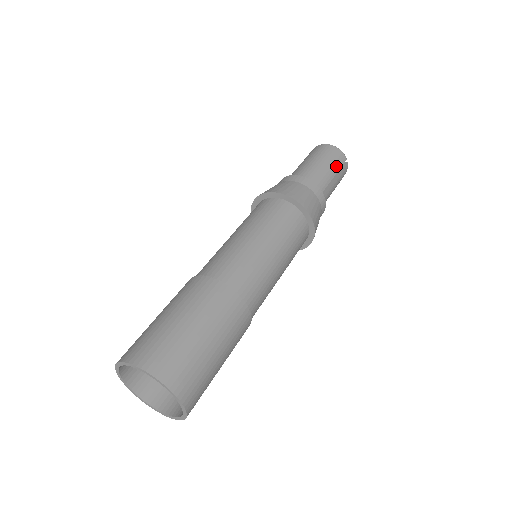
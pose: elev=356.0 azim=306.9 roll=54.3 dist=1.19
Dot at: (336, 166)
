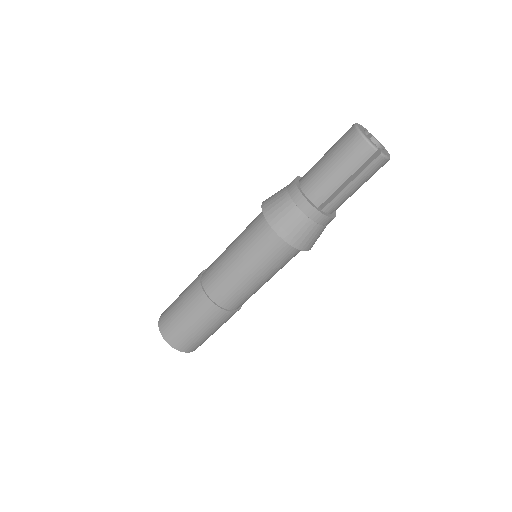
Dot at: (352, 167)
